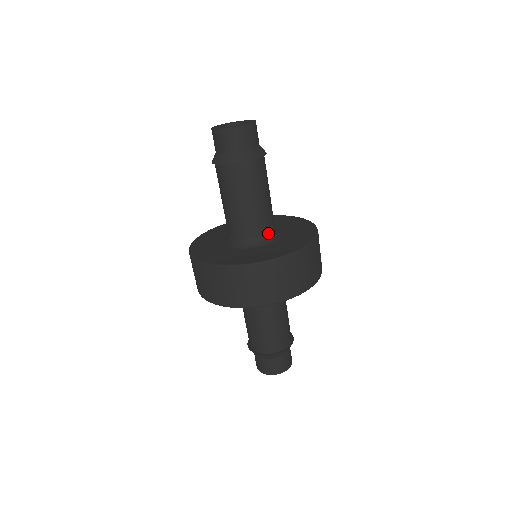
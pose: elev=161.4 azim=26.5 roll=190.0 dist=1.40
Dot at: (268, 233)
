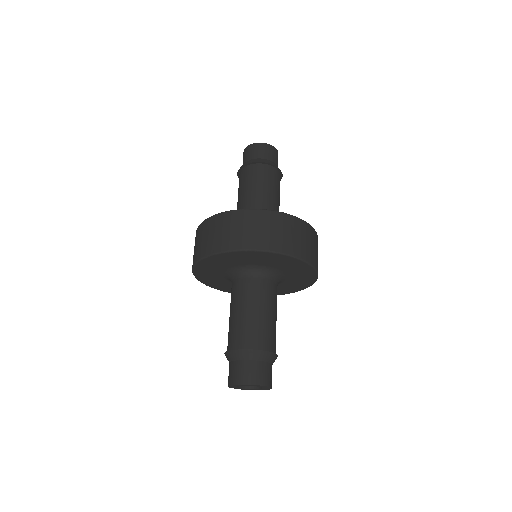
Dot at: occluded
